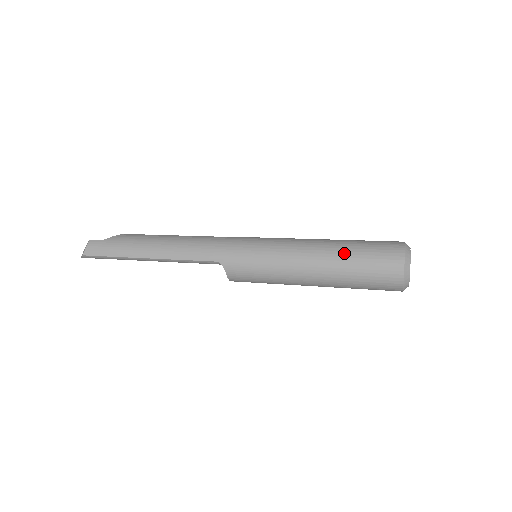
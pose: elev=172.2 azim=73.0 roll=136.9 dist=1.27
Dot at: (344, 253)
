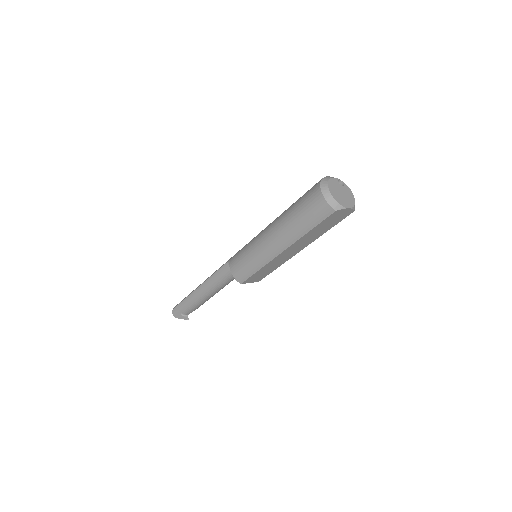
Dot at: occluded
